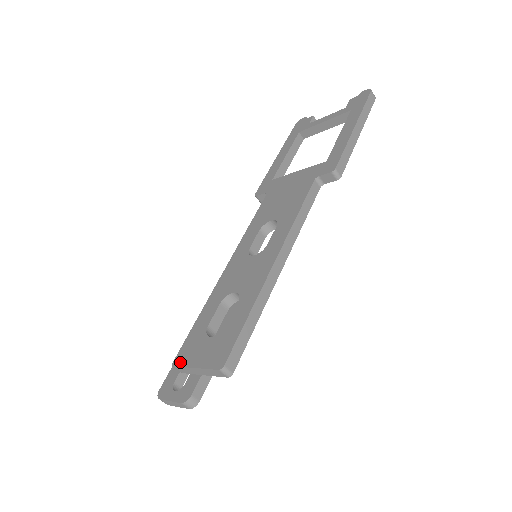
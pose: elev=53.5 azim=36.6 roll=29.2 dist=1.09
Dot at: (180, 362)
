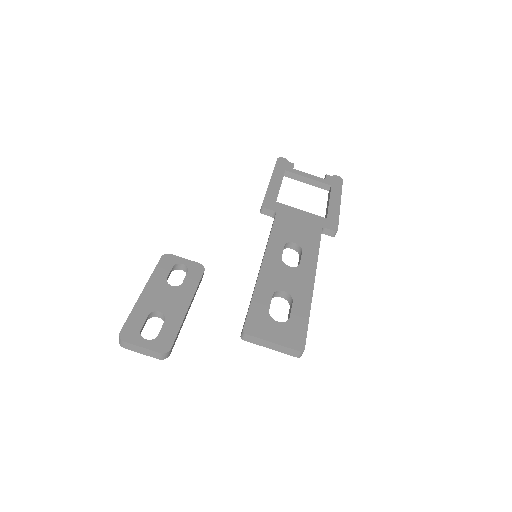
Dot at: (253, 333)
